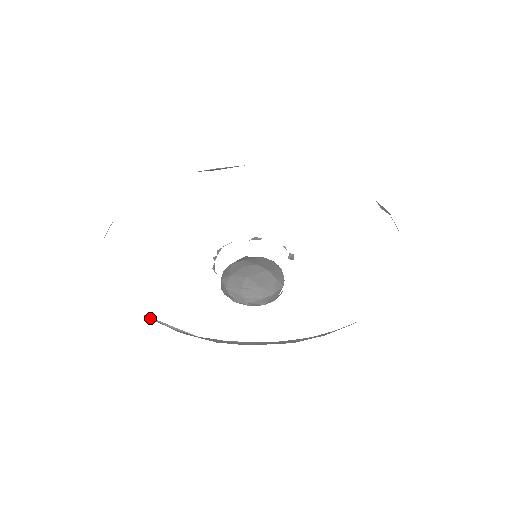
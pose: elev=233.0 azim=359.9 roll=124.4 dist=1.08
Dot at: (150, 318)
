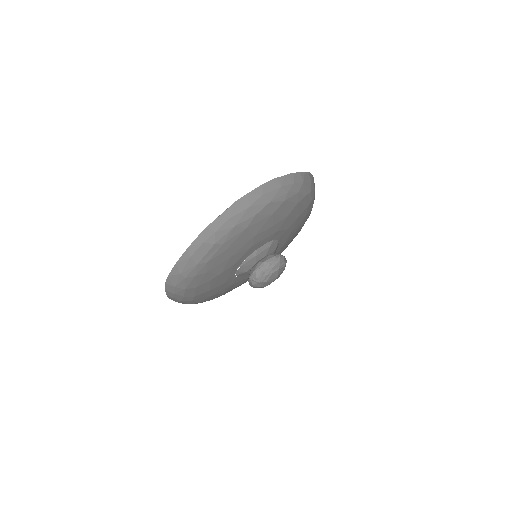
Dot at: (210, 226)
